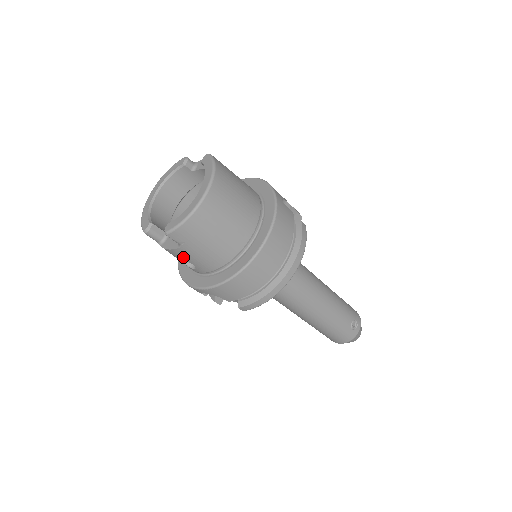
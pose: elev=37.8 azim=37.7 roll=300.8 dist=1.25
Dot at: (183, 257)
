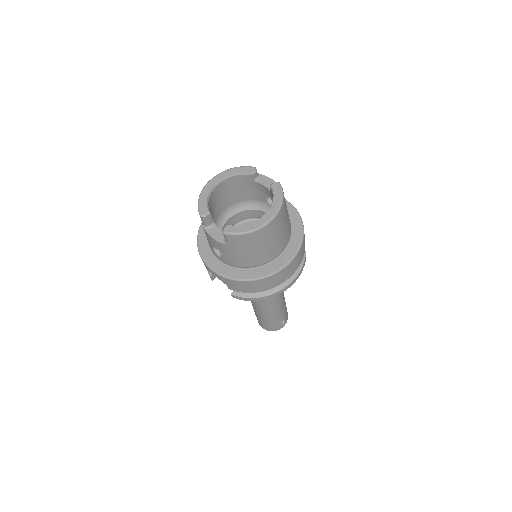
Dot at: (220, 248)
